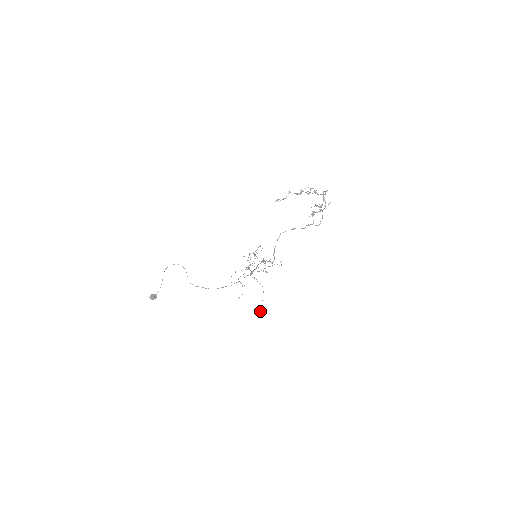
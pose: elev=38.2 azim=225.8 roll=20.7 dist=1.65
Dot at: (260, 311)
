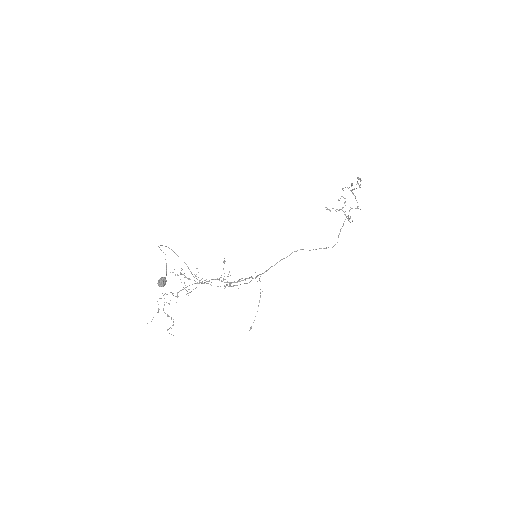
Dot at: (250, 329)
